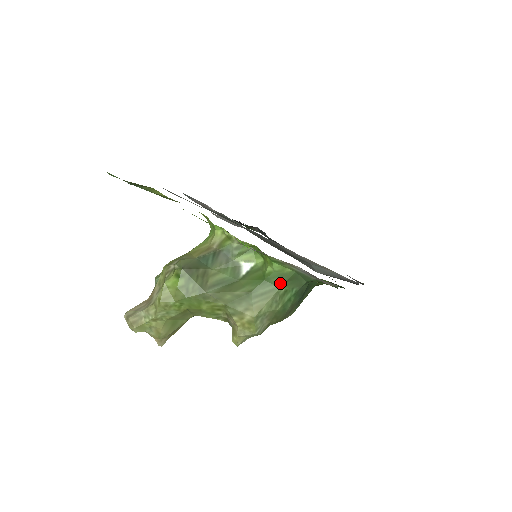
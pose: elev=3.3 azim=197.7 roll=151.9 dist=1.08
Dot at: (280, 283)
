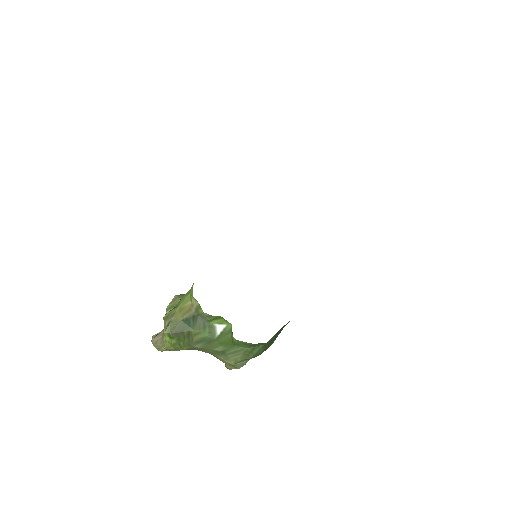
Dot at: (245, 347)
